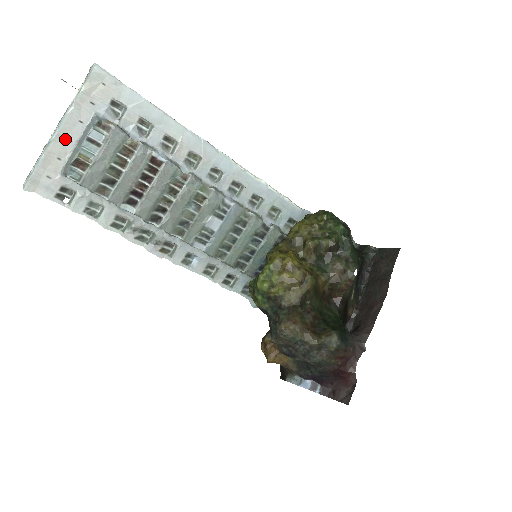
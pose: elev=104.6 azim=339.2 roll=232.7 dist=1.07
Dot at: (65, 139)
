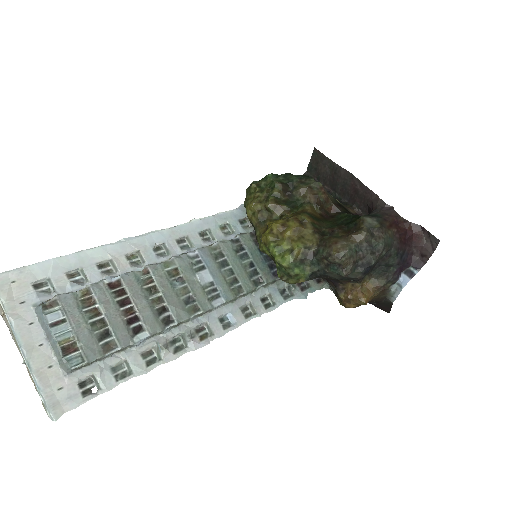
Dot at: (36, 349)
